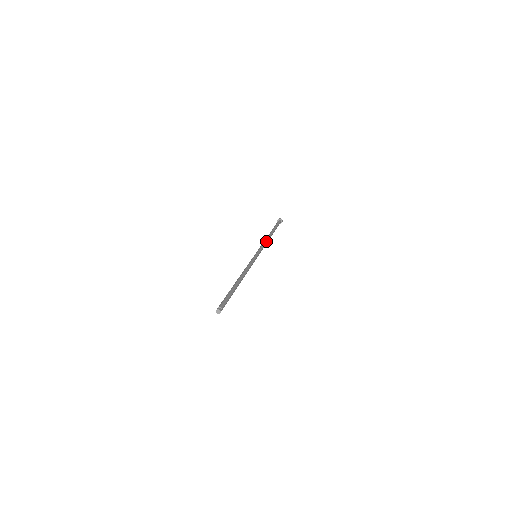
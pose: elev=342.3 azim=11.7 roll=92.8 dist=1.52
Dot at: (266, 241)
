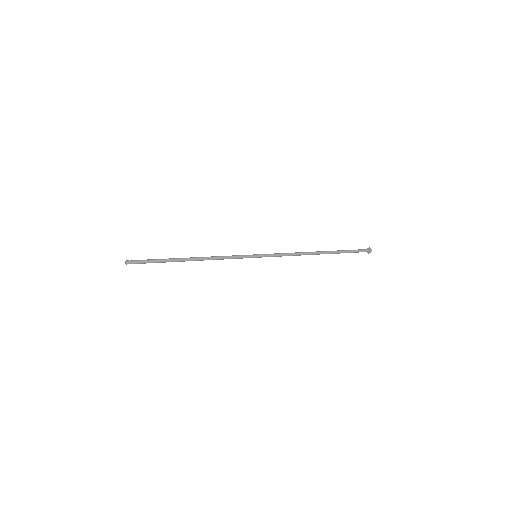
Dot at: (297, 253)
